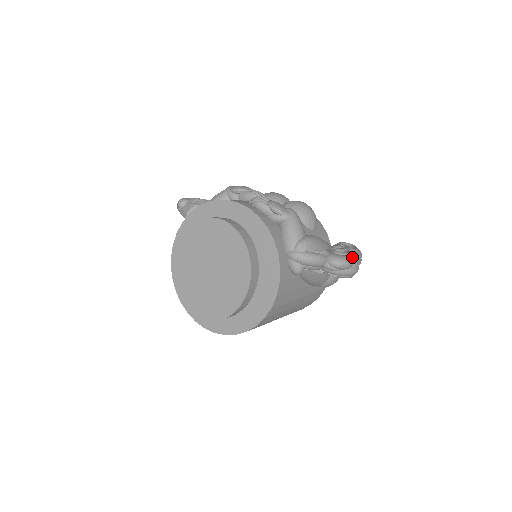
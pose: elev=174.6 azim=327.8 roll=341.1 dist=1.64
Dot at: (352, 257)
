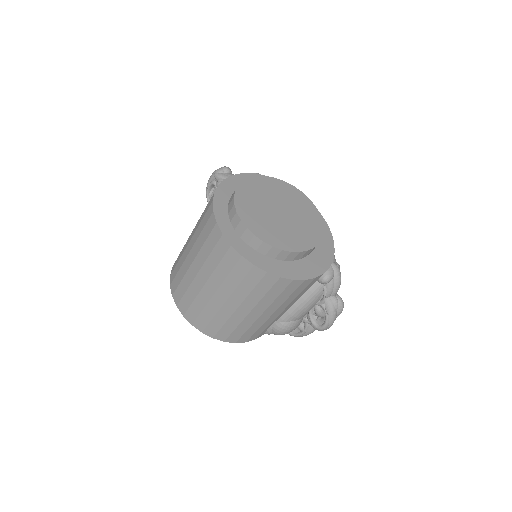
Dot at: occluded
